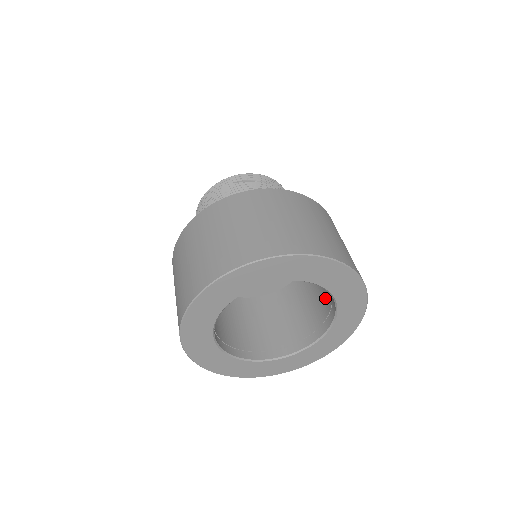
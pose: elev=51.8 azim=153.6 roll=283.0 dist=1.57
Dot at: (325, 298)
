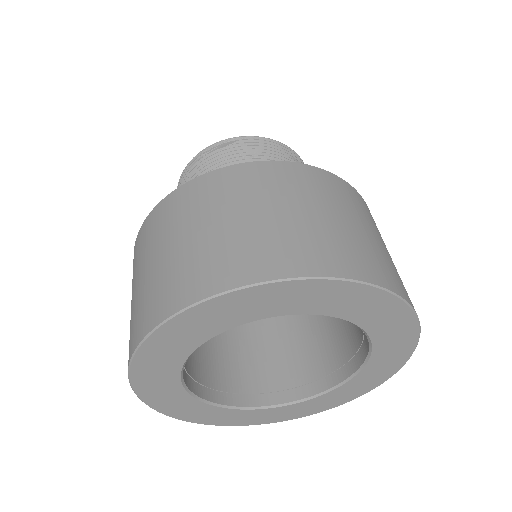
Dot at: (309, 362)
